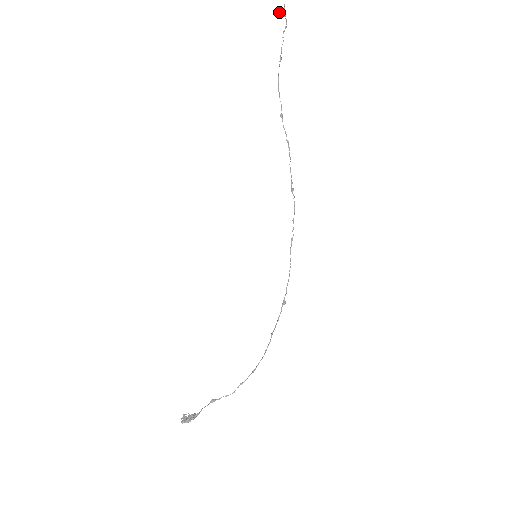
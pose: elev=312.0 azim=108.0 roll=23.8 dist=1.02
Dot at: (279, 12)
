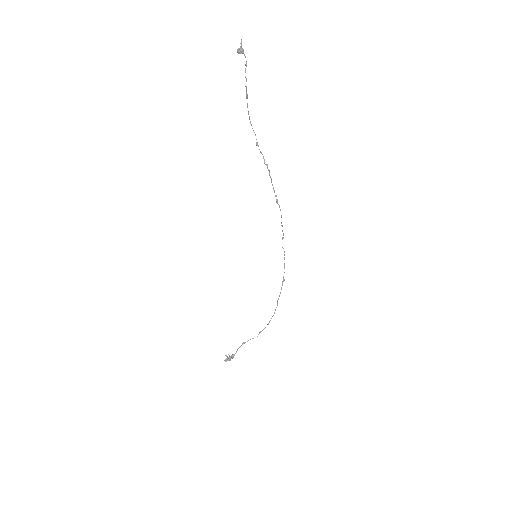
Dot at: (237, 50)
